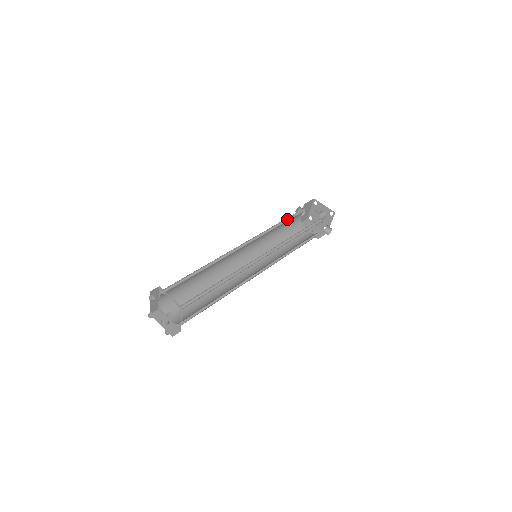
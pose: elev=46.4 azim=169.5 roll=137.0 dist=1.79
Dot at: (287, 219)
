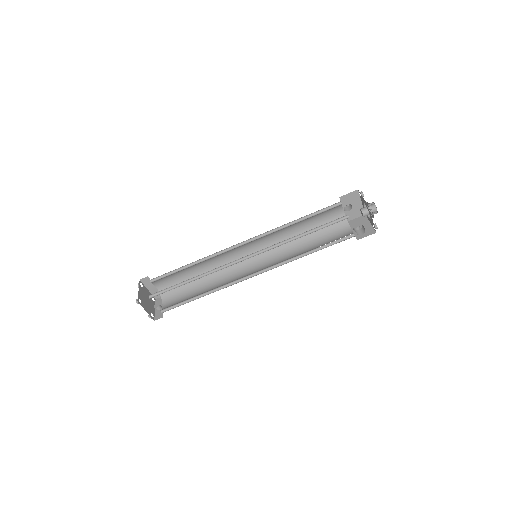
Dot at: (309, 216)
